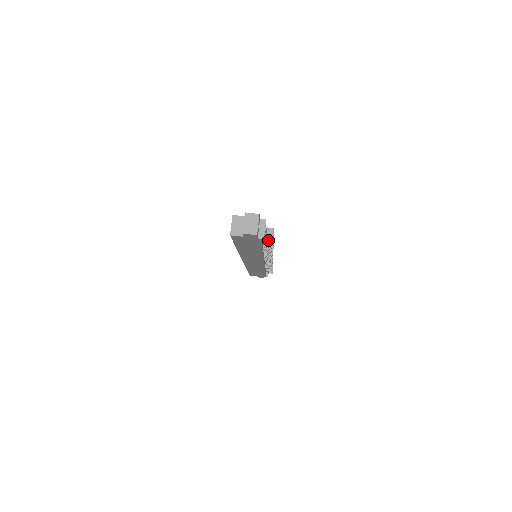
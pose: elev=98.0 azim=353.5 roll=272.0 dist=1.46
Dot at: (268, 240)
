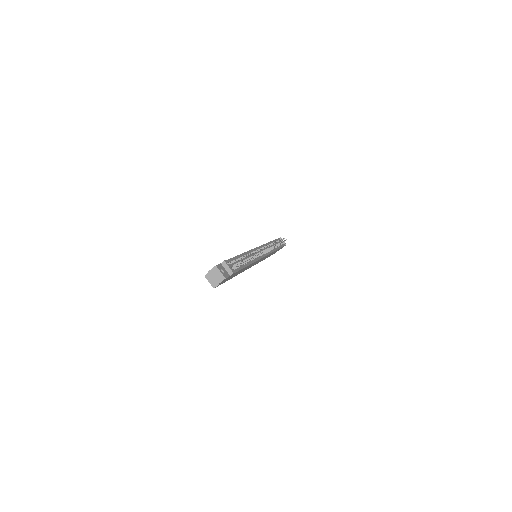
Dot at: (241, 262)
